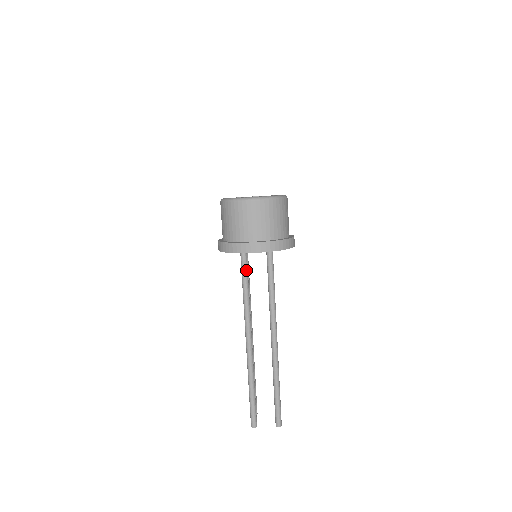
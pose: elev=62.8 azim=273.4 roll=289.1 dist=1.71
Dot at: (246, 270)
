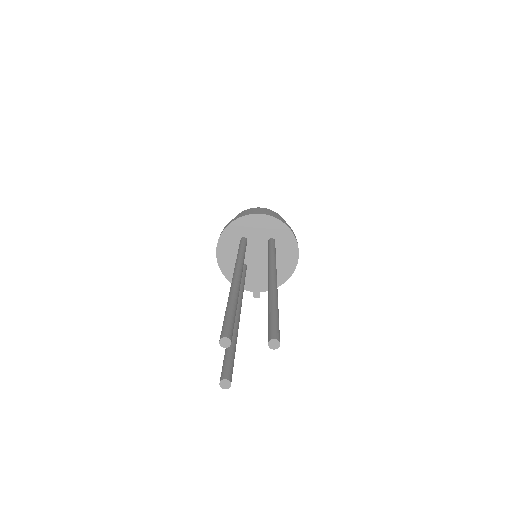
Dot at: (244, 244)
